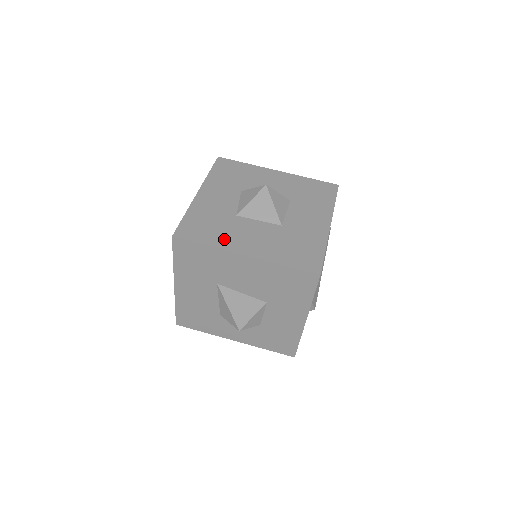
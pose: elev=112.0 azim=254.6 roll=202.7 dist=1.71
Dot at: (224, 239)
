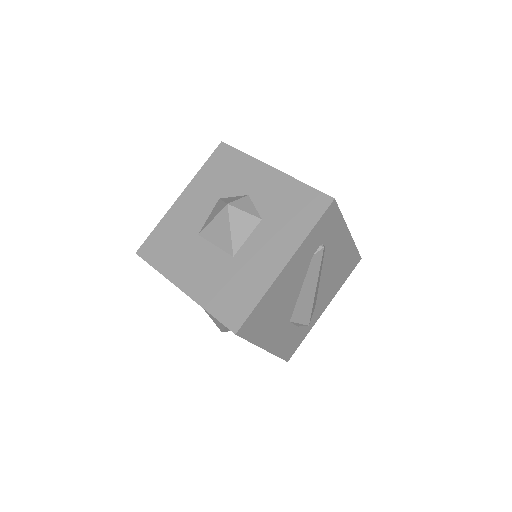
Dot at: (173, 265)
